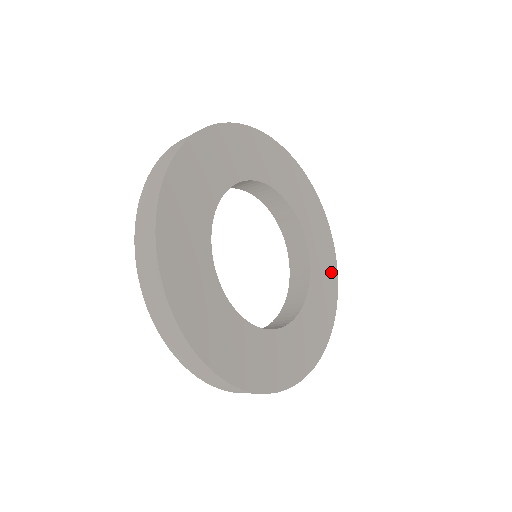
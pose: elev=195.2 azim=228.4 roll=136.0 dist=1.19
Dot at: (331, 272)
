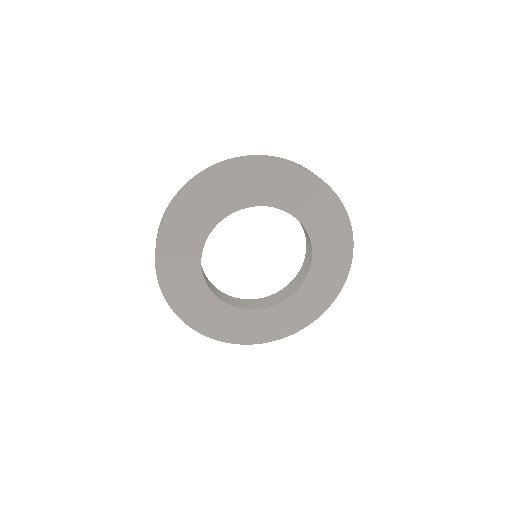
Dot at: (343, 256)
